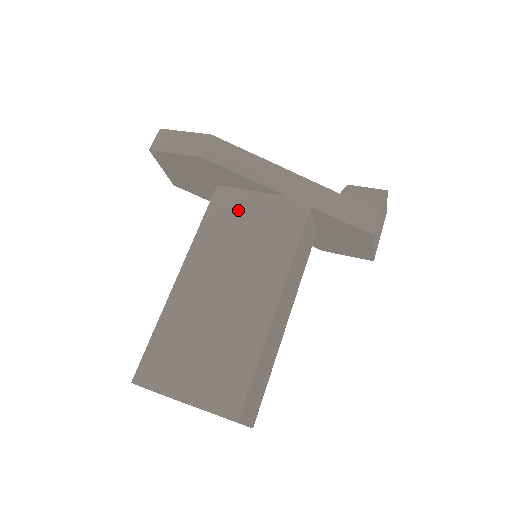
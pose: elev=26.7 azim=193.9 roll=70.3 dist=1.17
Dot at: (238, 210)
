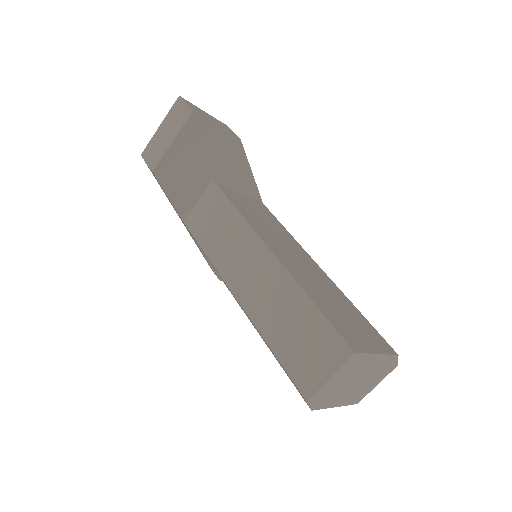
Dot at: (249, 205)
